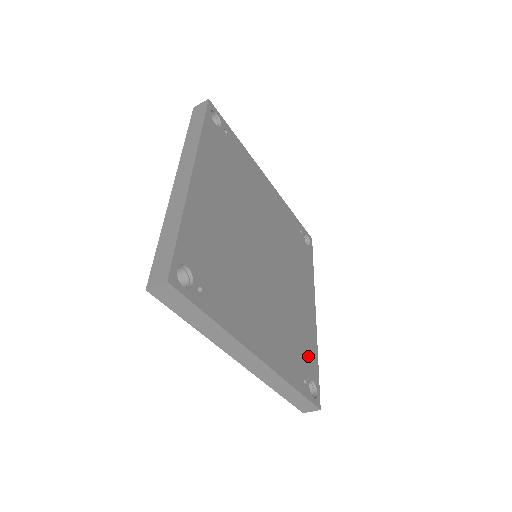
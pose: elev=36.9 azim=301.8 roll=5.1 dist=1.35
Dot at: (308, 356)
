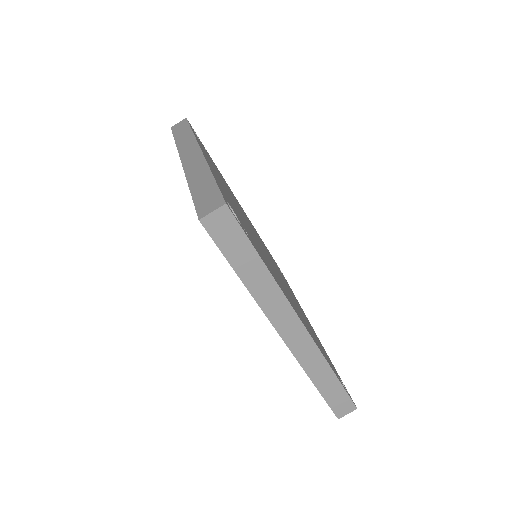
Dot at: (327, 356)
